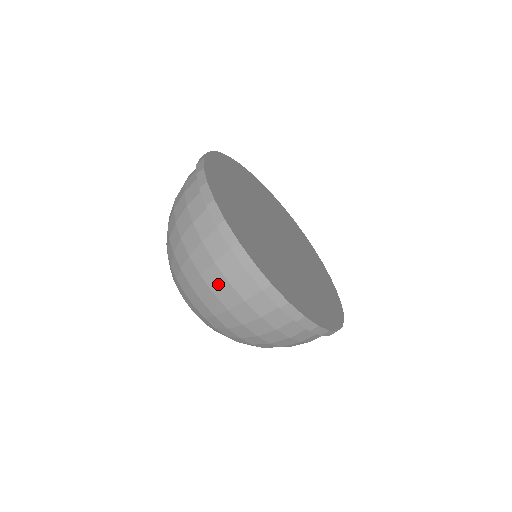
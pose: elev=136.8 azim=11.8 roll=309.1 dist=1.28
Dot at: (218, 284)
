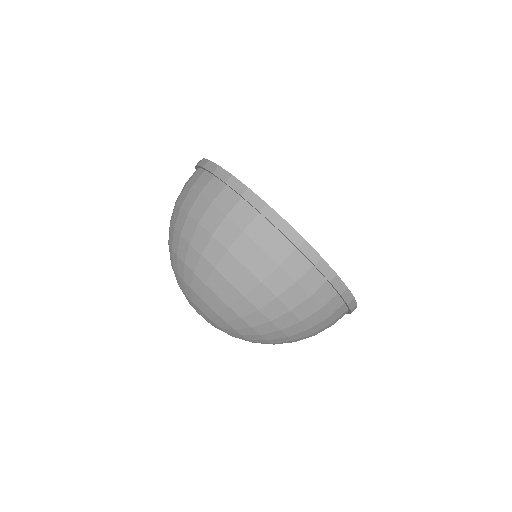
Dot at: (185, 196)
